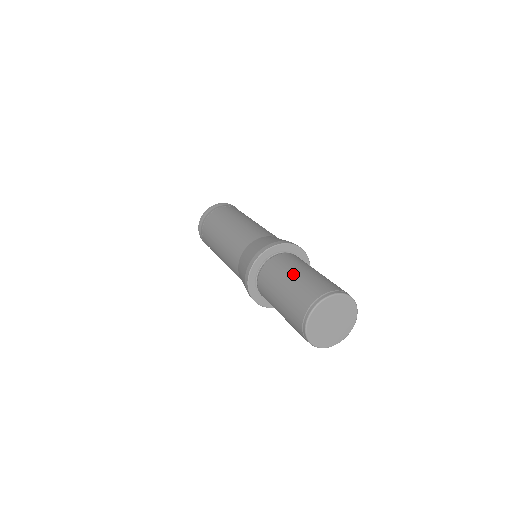
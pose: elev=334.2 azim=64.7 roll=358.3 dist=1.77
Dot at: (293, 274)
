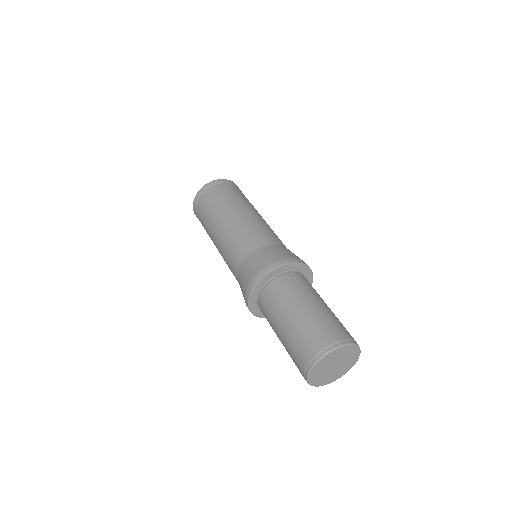
Dot at: (295, 310)
